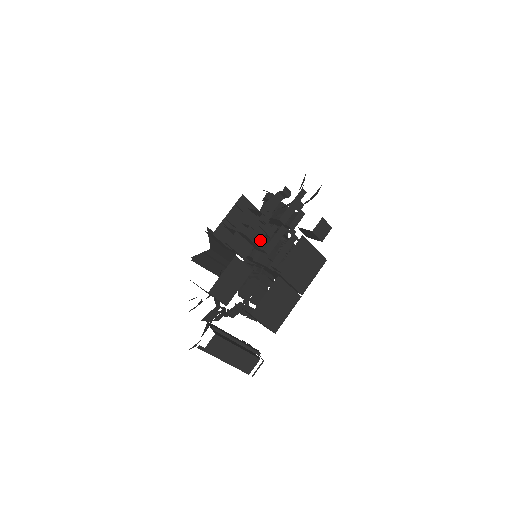
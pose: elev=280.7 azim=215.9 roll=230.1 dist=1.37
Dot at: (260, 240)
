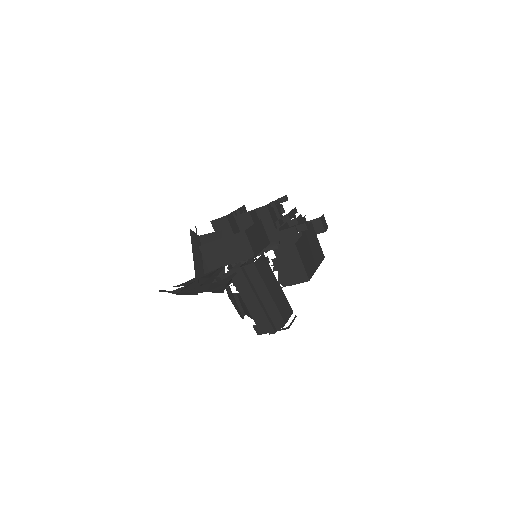
Dot at: (275, 221)
